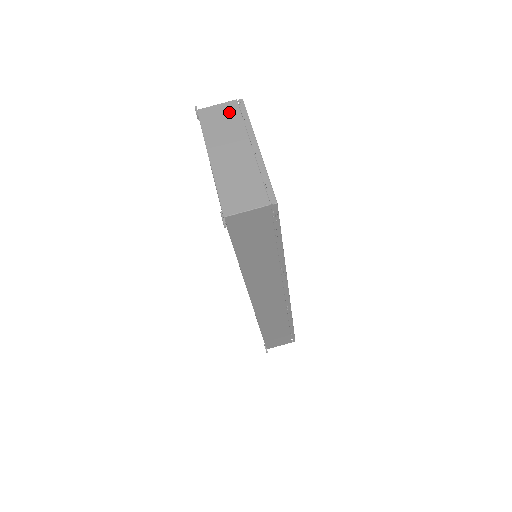
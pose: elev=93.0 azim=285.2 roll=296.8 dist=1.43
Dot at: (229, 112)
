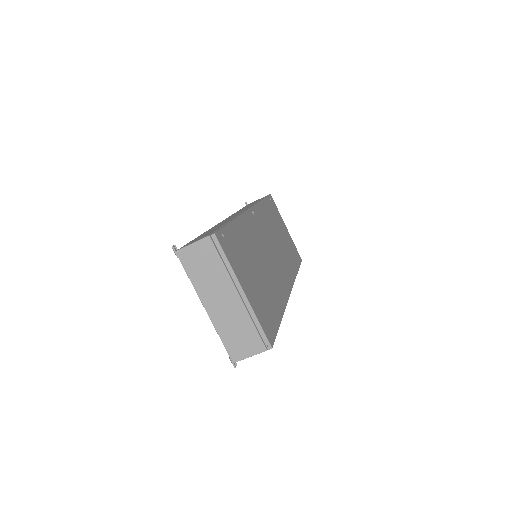
Dot at: (206, 253)
